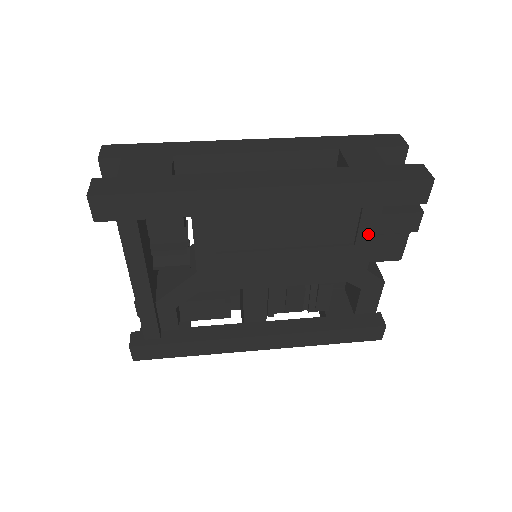
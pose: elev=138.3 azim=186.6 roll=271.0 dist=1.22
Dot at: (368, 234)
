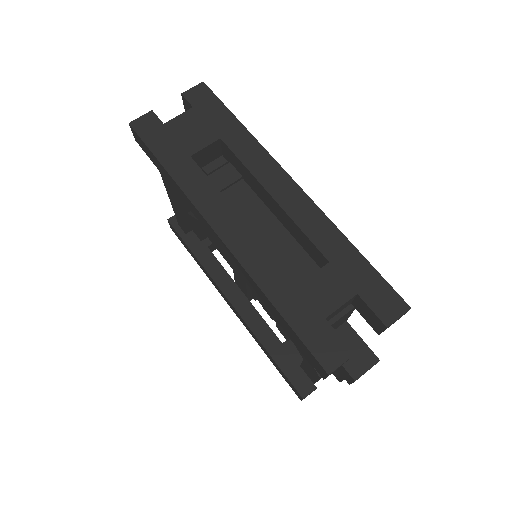
Dot at: occluded
